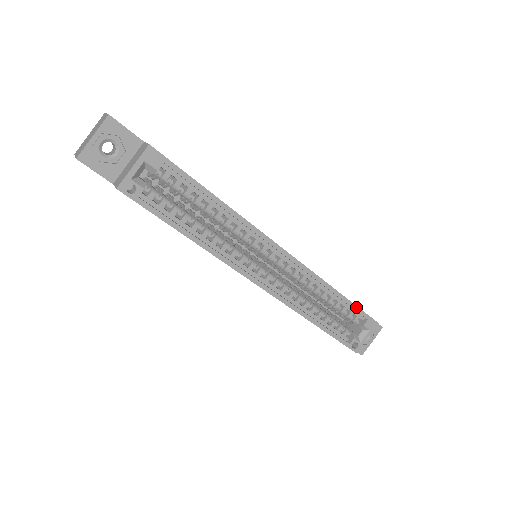
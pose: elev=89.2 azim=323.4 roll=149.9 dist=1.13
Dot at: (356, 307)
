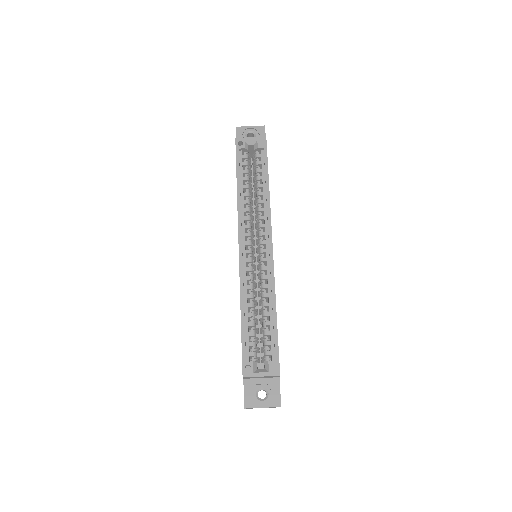
Dot at: (277, 338)
